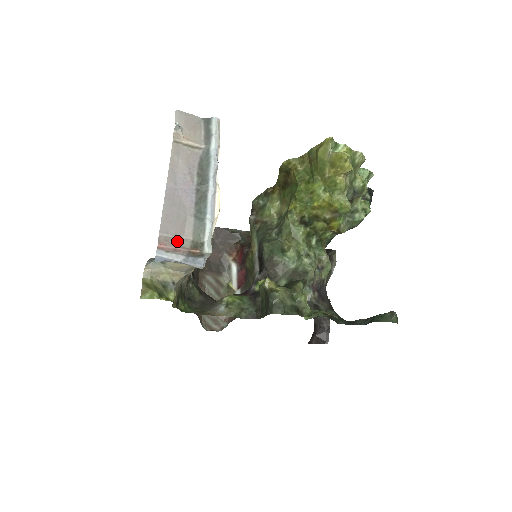
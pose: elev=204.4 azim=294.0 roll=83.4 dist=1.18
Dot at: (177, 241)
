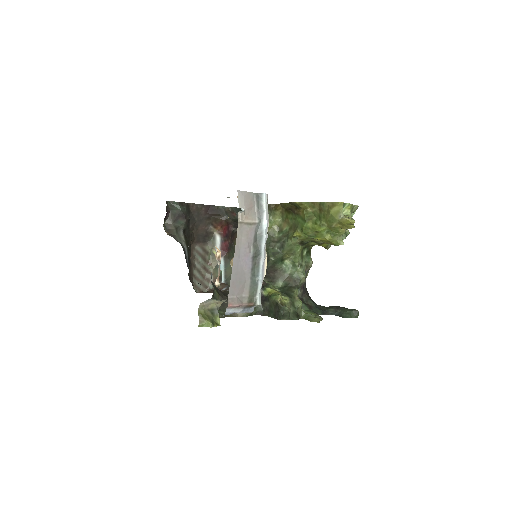
Dot at: (239, 299)
